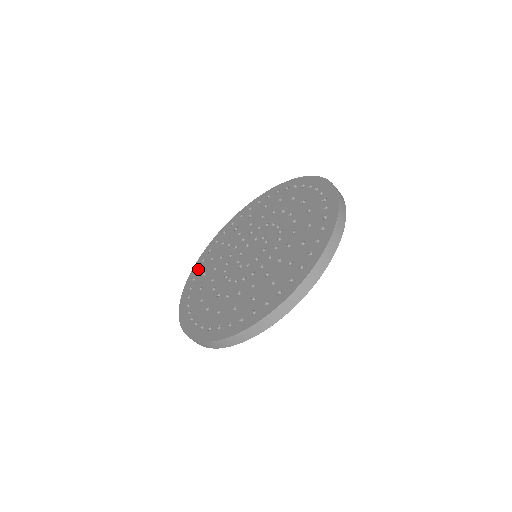
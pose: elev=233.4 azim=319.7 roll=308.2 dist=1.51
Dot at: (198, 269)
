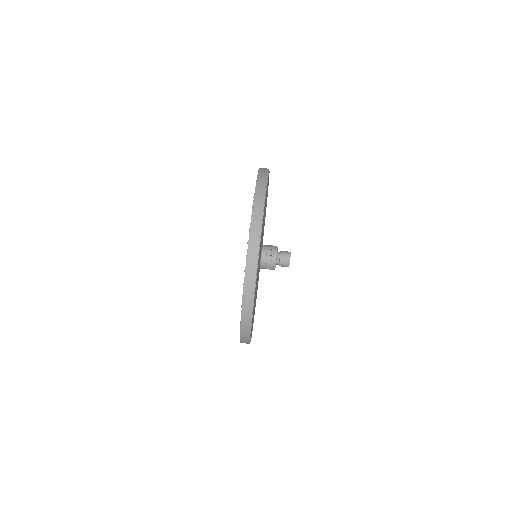
Dot at: (240, 321)
